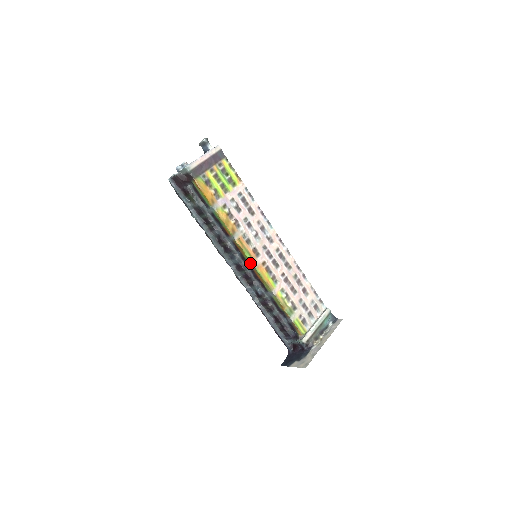
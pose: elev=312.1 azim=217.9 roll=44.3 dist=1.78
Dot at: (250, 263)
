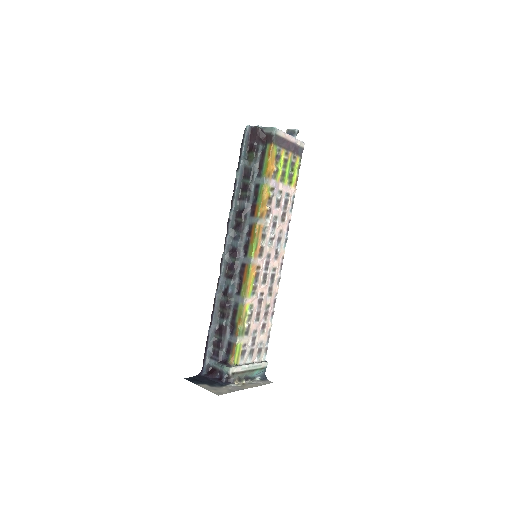
Dot at: (250, 255)
